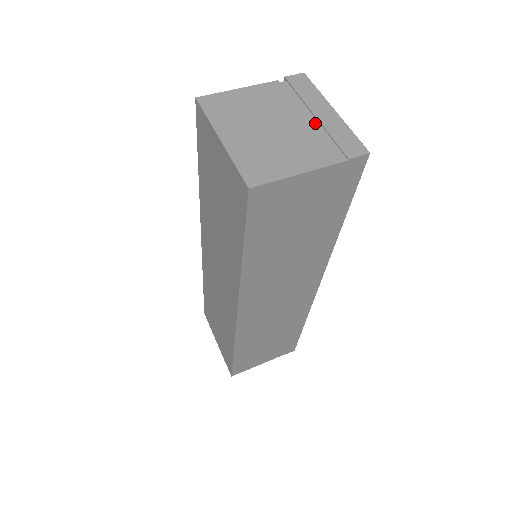
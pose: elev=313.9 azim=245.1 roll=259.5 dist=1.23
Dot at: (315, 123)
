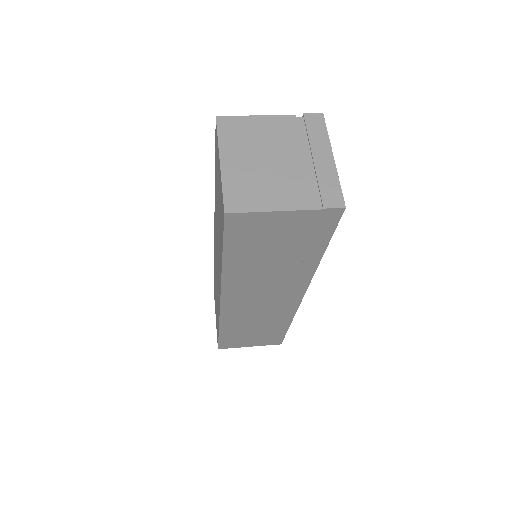
Dot at: (310, 166)
